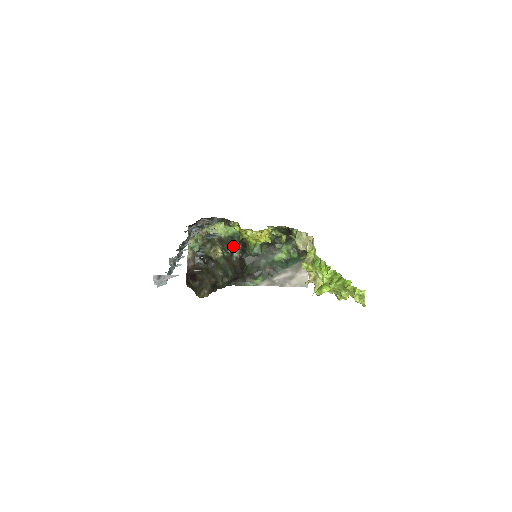
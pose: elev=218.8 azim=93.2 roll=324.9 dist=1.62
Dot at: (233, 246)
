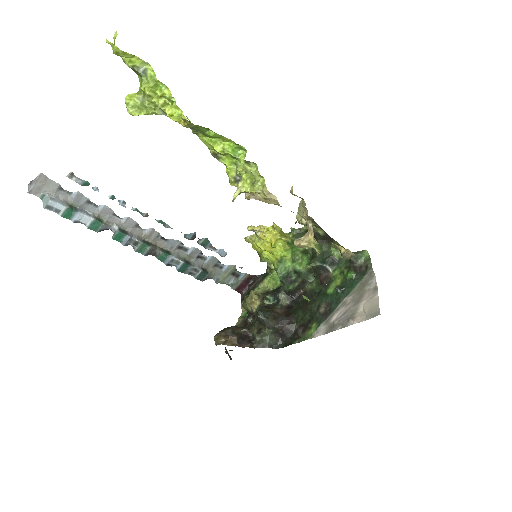
Dot at: (276, 292)
